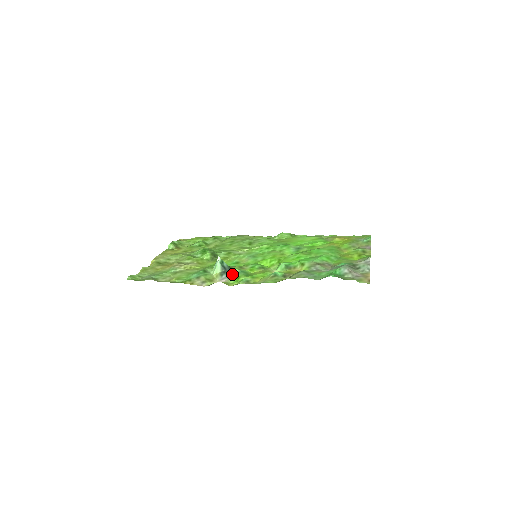
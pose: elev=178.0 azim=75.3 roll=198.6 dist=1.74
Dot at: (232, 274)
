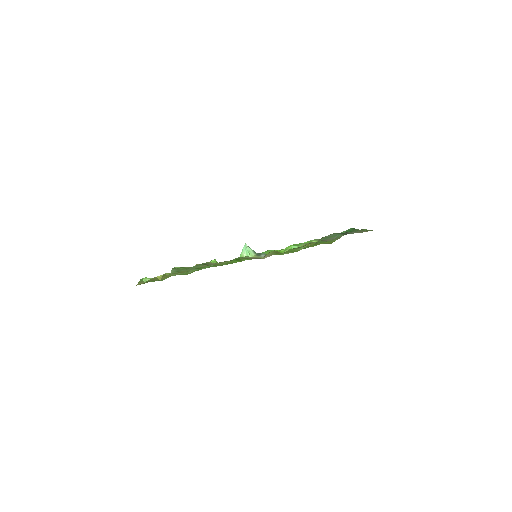
Dot at: occluded
